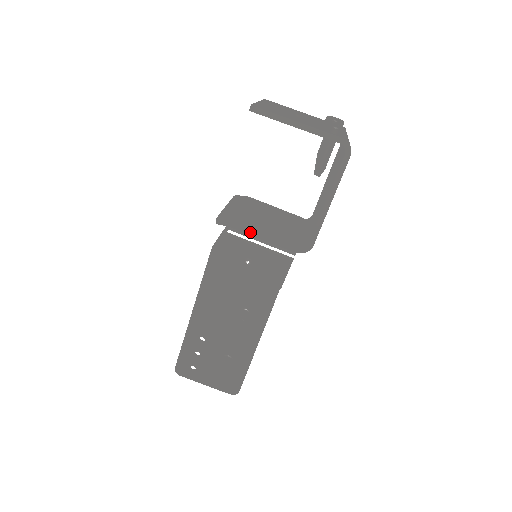
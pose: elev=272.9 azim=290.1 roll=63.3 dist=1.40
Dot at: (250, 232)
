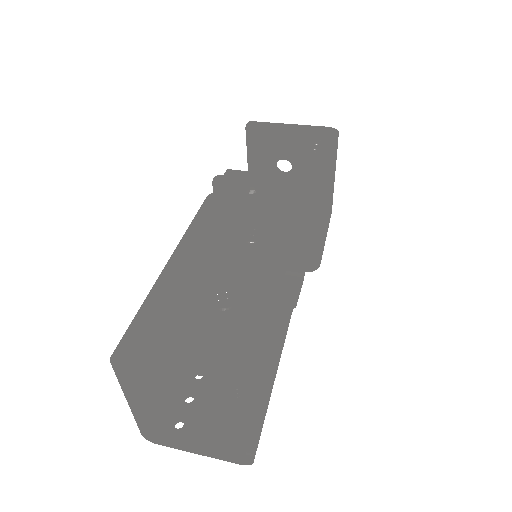
Dot at: occluded
